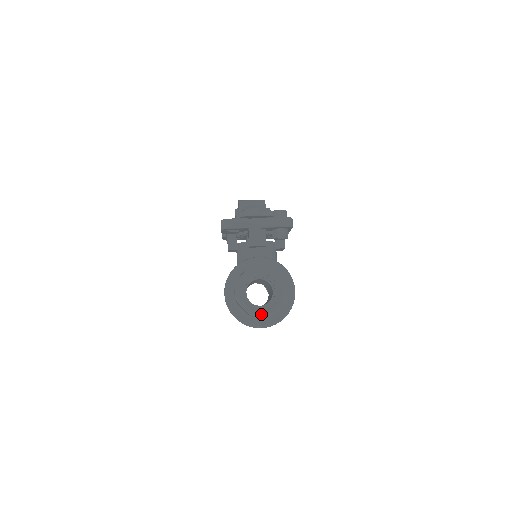
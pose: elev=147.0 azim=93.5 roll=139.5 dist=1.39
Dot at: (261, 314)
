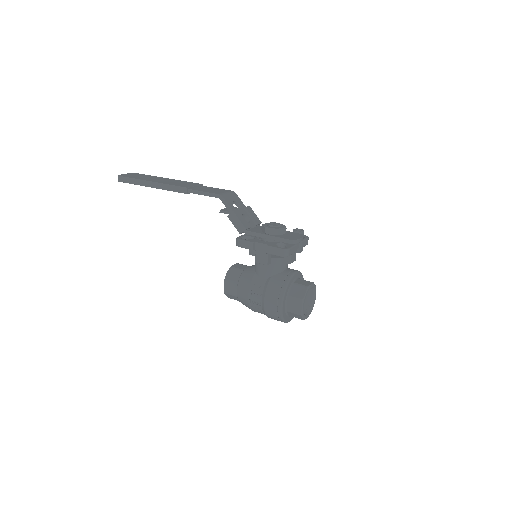
Dot at: occluded
